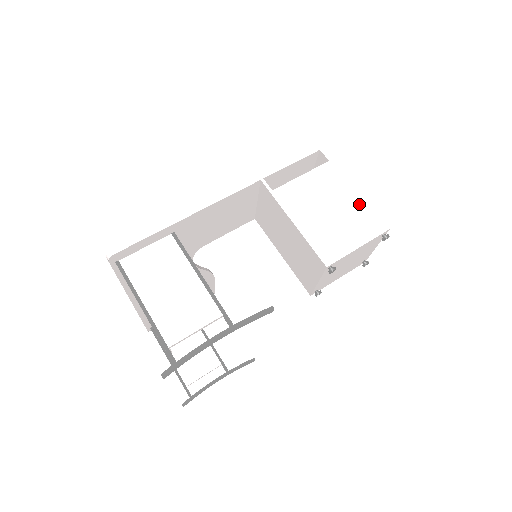
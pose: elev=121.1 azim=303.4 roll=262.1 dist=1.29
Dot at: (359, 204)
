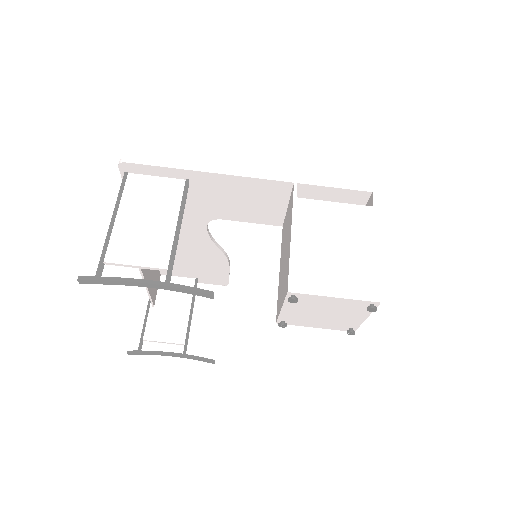
Dot at: (369, 261)
